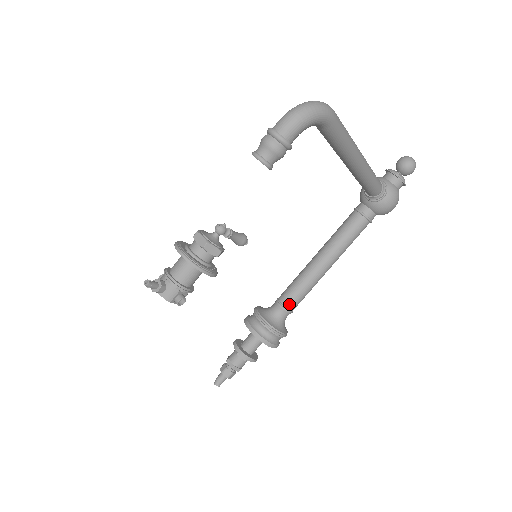
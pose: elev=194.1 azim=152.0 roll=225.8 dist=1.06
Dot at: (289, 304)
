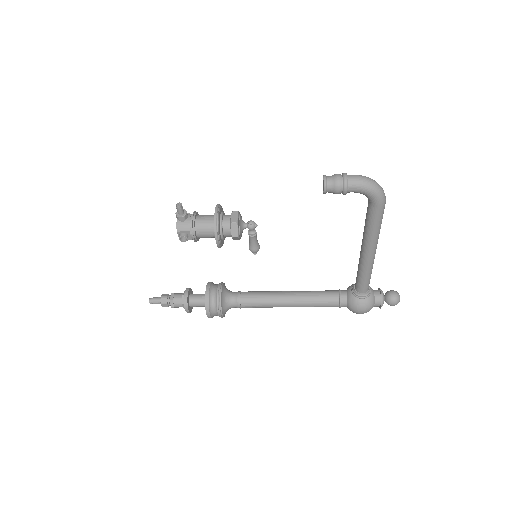
Dot at: (244, 300)
